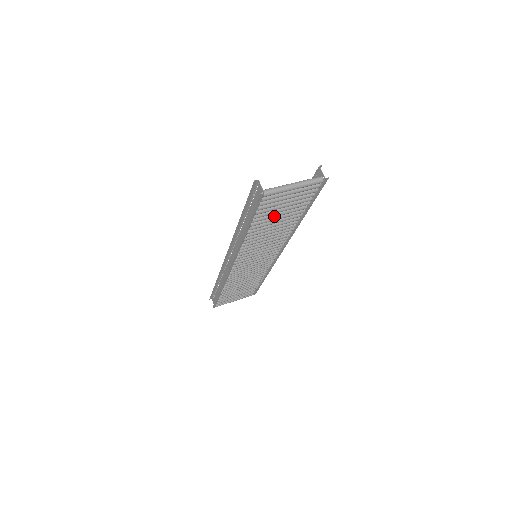
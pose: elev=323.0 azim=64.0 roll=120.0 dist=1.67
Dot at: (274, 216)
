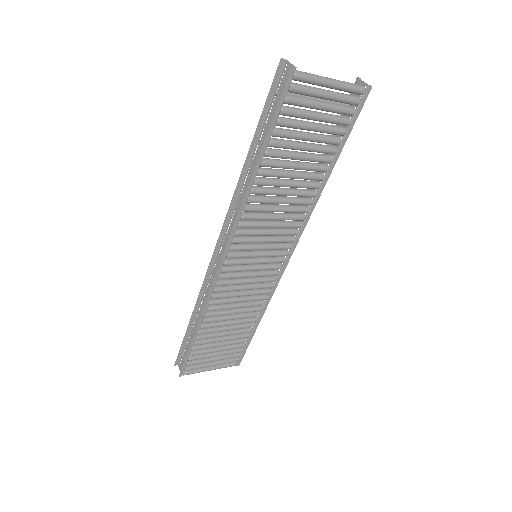
Dot at: (297, 146)
